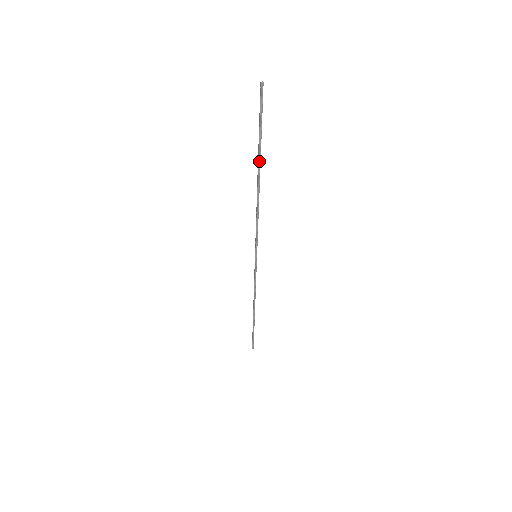
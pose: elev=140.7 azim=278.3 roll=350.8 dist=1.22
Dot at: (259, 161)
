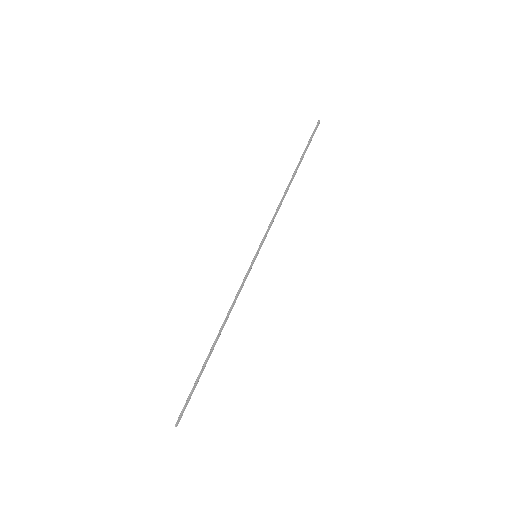
Dot at: (298, 166)
